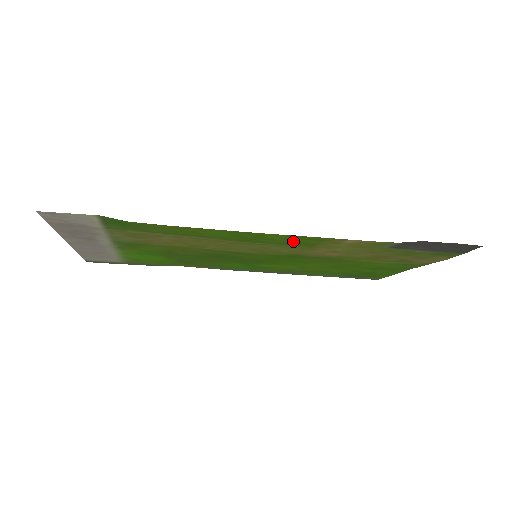
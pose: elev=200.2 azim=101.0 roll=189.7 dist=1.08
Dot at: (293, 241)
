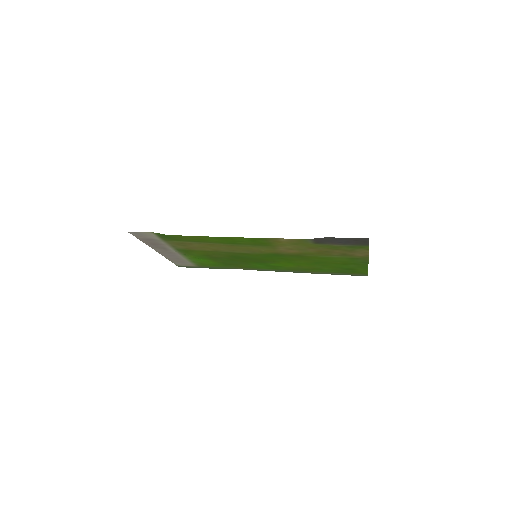
Dot at: (255, 242)
